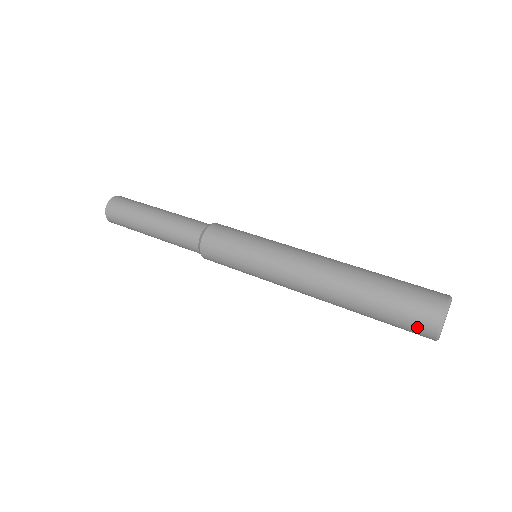
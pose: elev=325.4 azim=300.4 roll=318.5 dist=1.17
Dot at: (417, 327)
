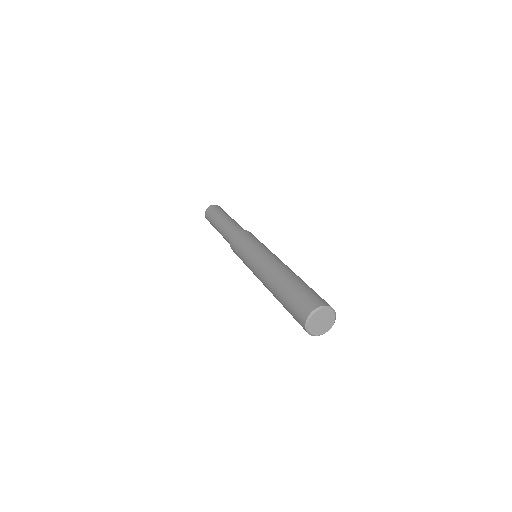
Dot at: occluded
